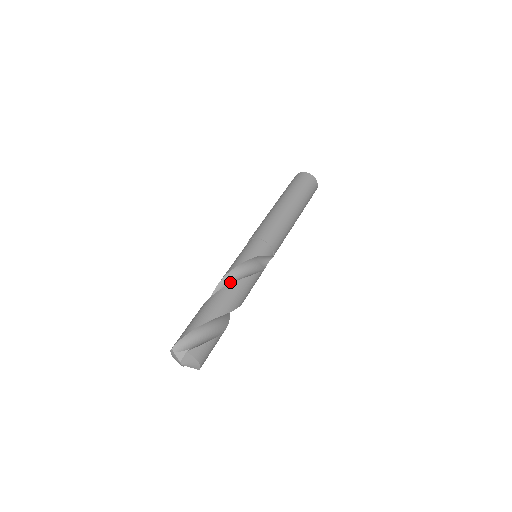
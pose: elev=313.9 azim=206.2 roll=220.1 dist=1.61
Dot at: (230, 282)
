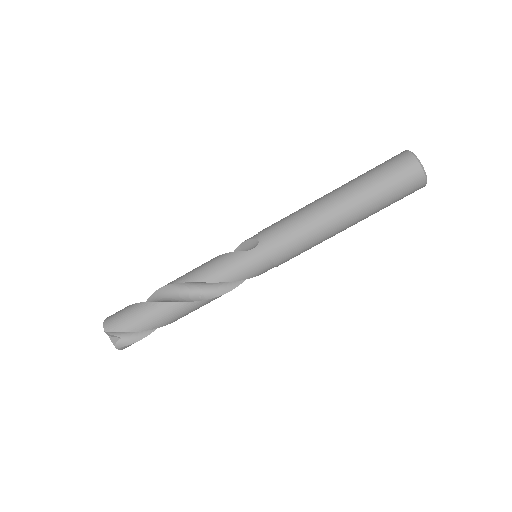
Dot at: (203, 287)
